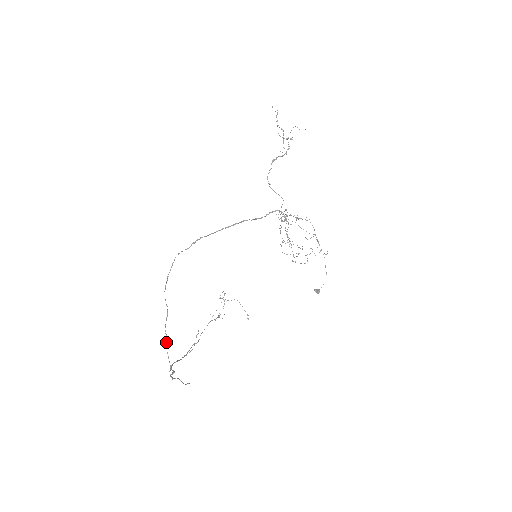
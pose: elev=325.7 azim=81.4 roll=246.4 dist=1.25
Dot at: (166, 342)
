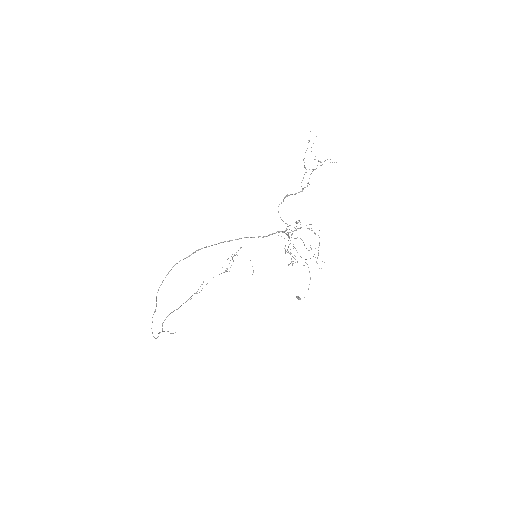
Dot at: occluded
